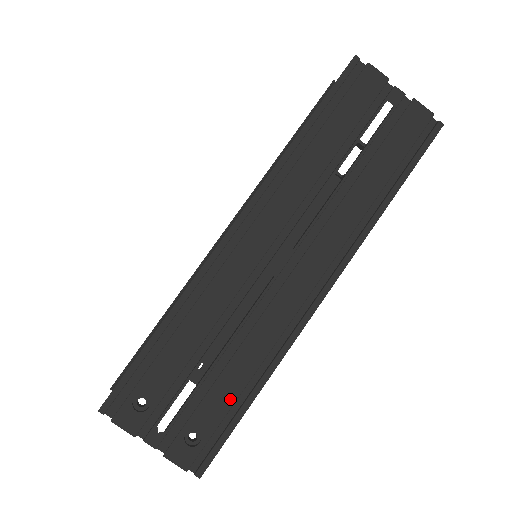
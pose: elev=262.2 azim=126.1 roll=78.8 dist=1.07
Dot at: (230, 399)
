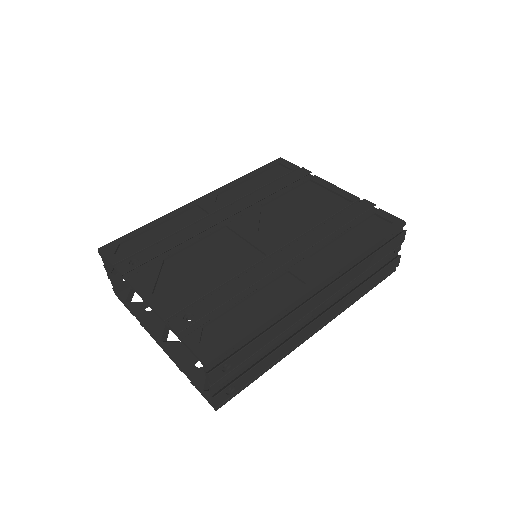
Dot at: (257, 373)
